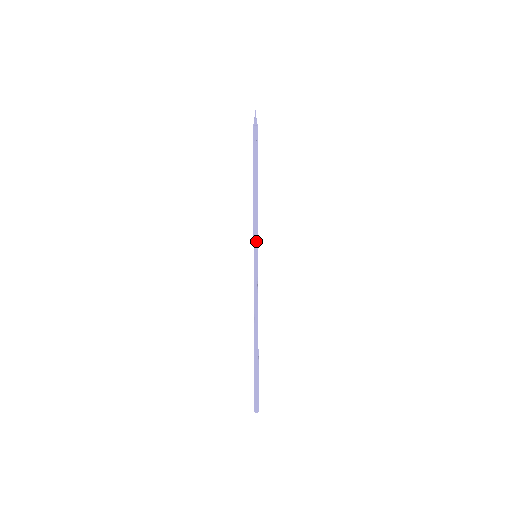
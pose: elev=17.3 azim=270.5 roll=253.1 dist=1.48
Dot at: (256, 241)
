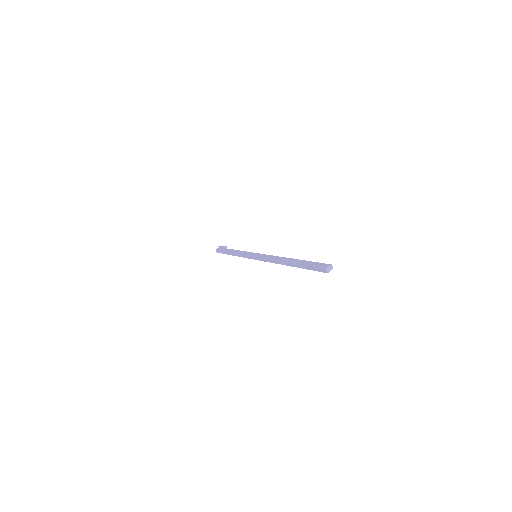
Dot at: occluded
